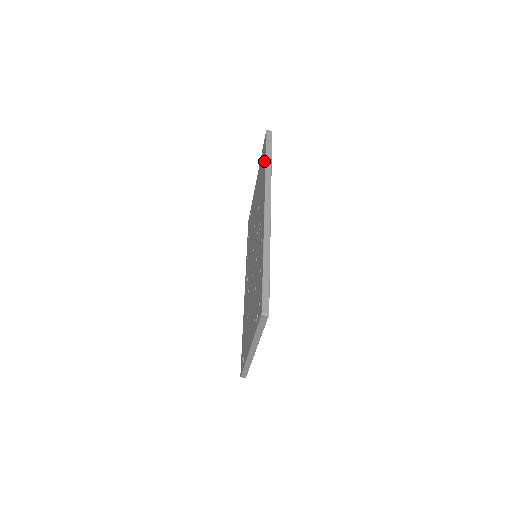
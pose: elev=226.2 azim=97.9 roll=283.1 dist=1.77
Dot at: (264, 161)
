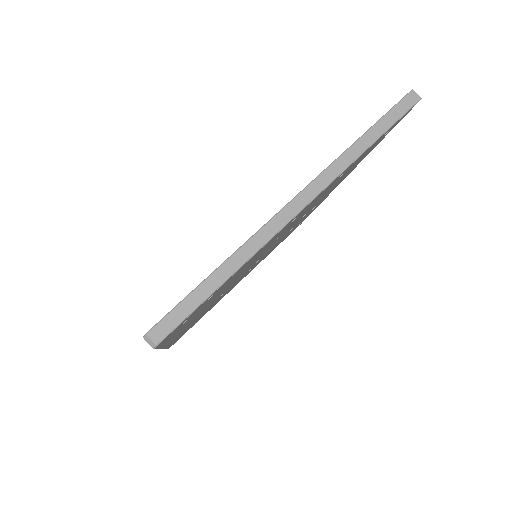
Dot at: occluded
